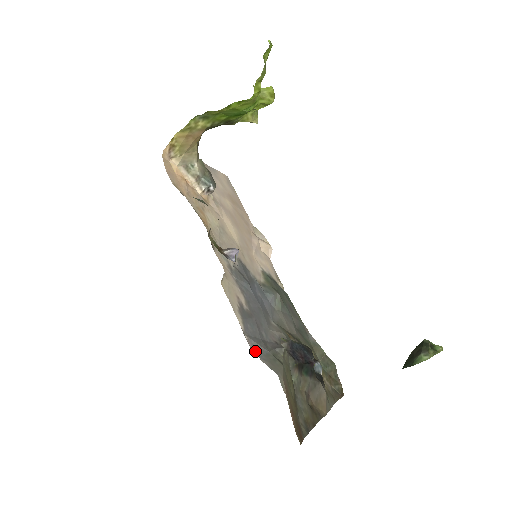
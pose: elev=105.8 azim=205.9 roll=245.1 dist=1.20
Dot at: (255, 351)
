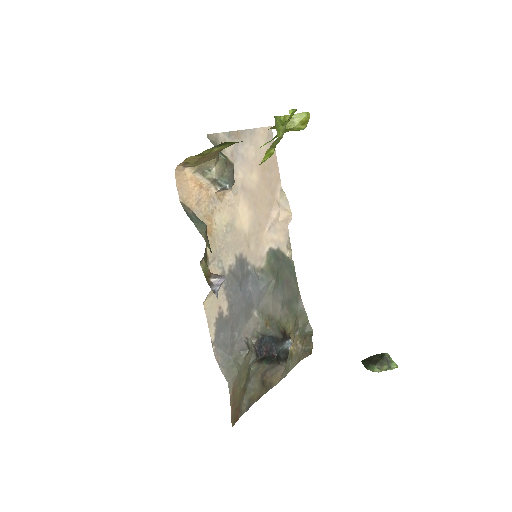
Dot at: (218, 359)
